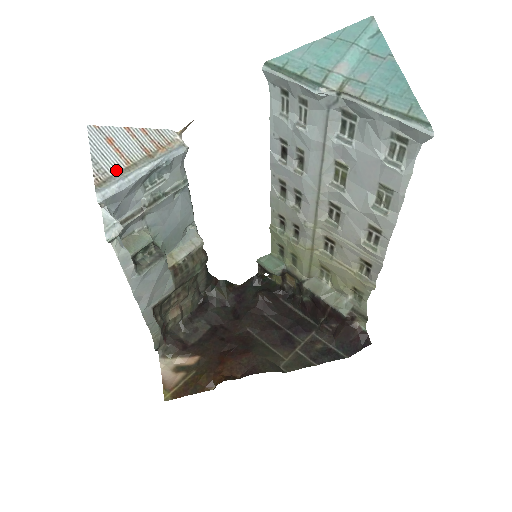
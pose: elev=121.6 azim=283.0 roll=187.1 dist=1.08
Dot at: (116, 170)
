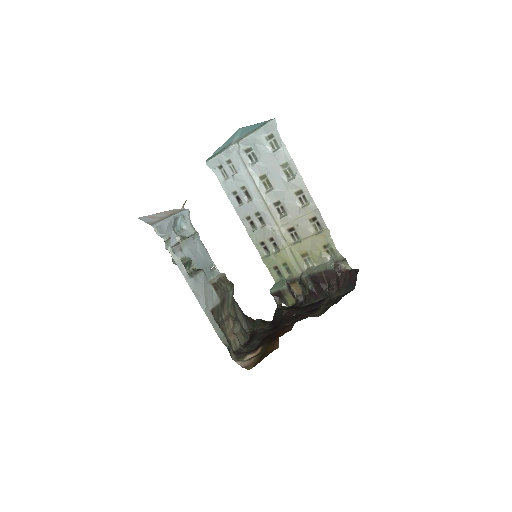
Dot at: (158, 220)
